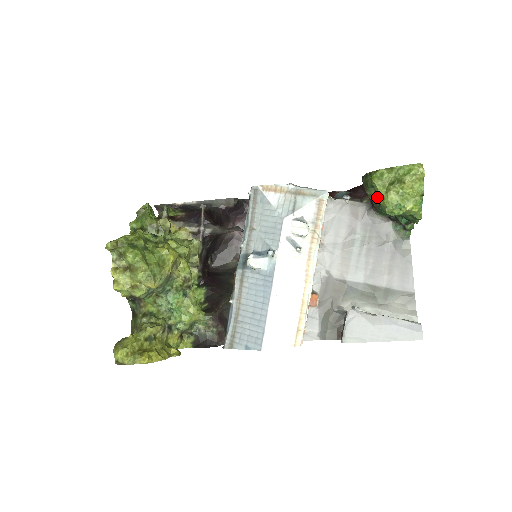
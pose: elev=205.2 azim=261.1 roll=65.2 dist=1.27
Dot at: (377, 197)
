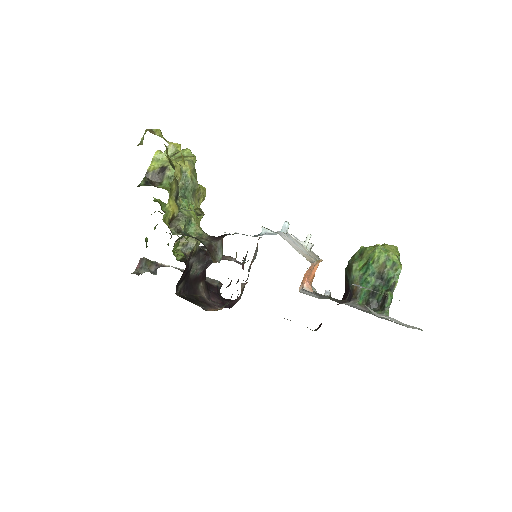
Dot at: (364, 259)
